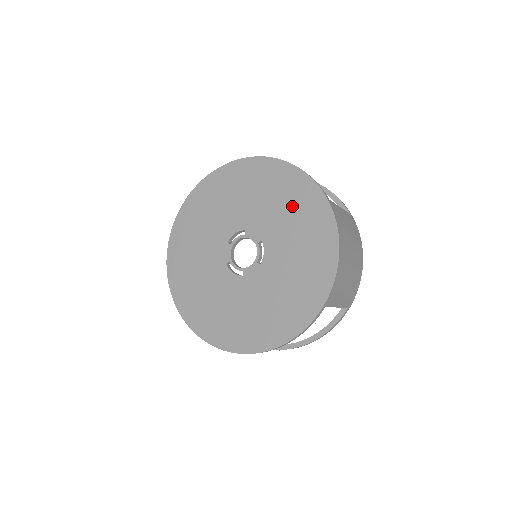
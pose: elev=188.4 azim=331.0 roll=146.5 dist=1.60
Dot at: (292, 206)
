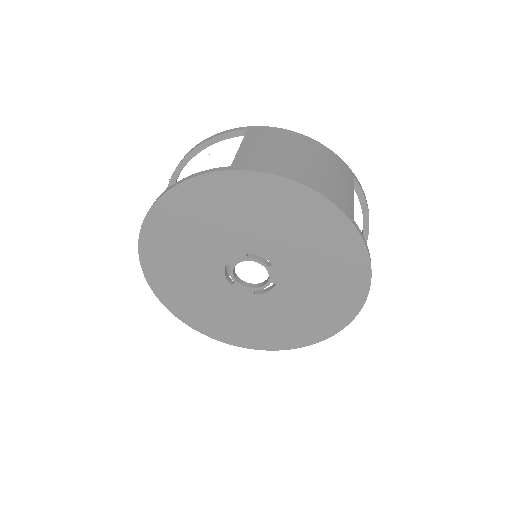
Dot at: (328, 295)
